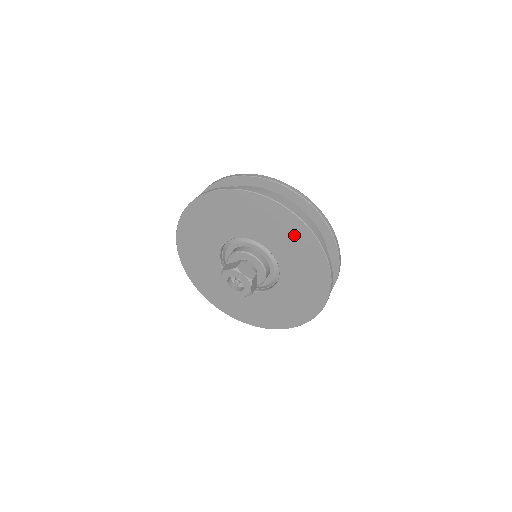
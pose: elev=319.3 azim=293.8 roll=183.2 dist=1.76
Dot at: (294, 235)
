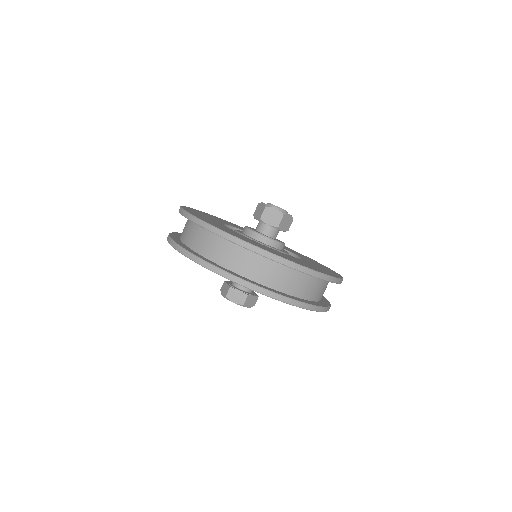
Dot at: occluded
